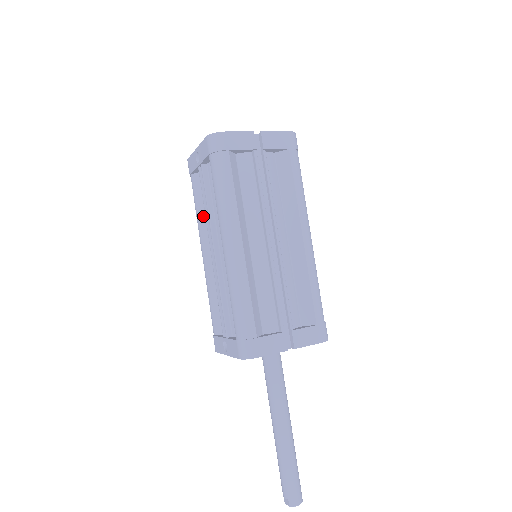
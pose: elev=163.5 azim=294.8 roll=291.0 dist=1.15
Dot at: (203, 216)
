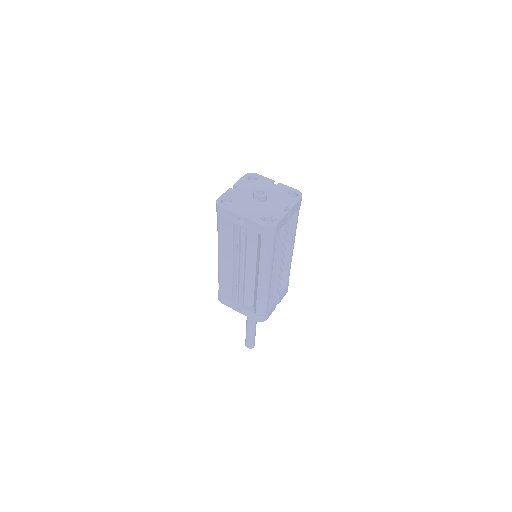
Dot at: (227, 241)
